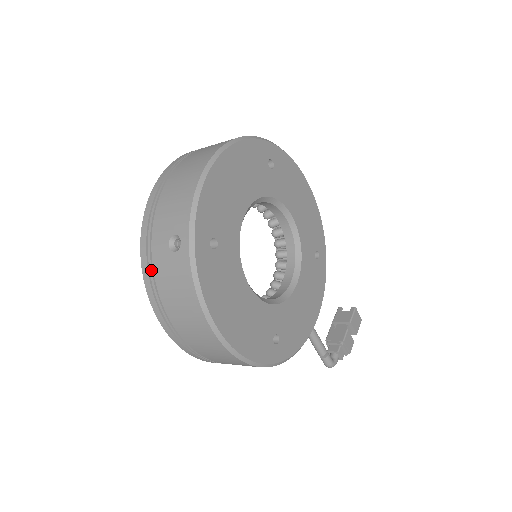
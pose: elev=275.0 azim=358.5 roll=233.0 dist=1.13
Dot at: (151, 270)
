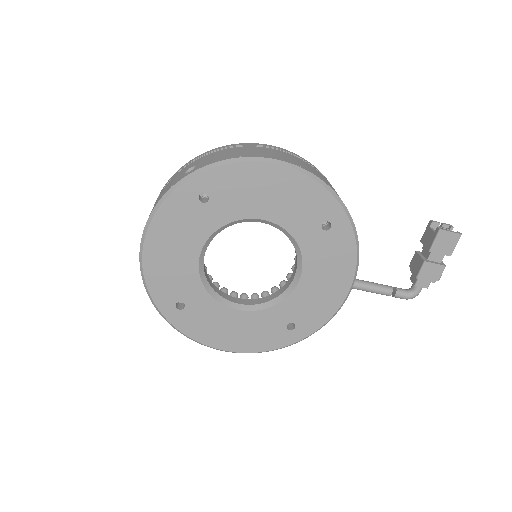
Dot at: occluded
